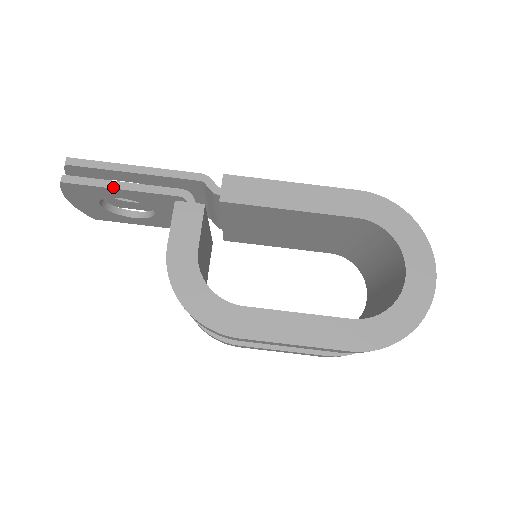
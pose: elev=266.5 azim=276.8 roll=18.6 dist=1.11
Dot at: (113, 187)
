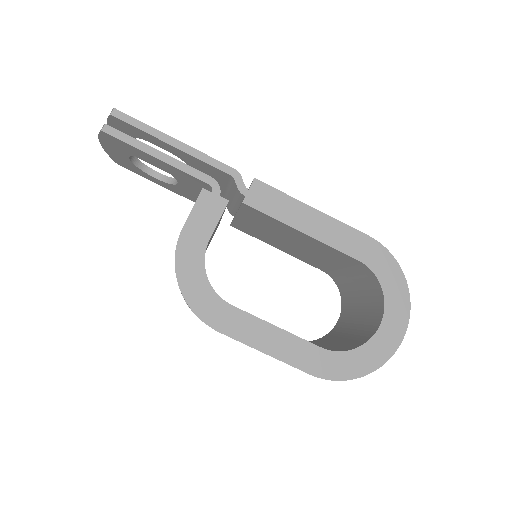
Dot at: (149, 153)
